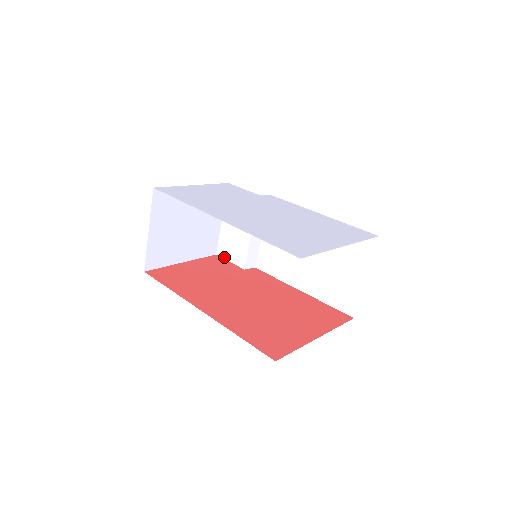
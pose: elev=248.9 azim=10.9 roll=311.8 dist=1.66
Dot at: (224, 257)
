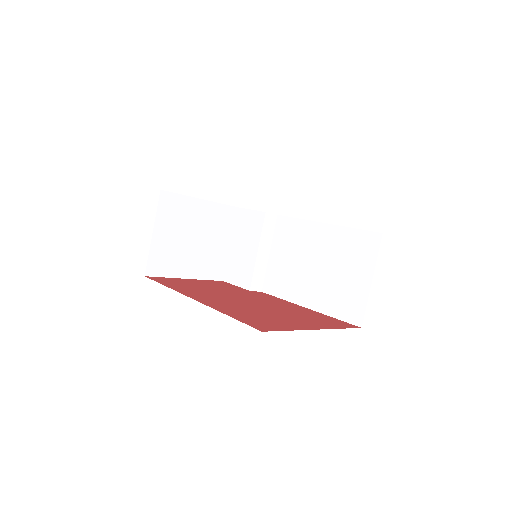
Dot at: (231, 282)
